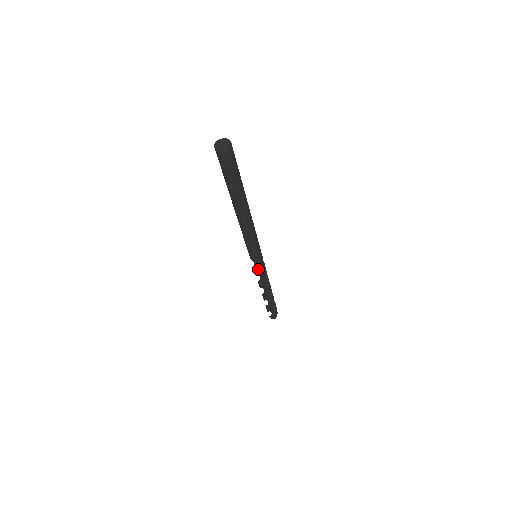
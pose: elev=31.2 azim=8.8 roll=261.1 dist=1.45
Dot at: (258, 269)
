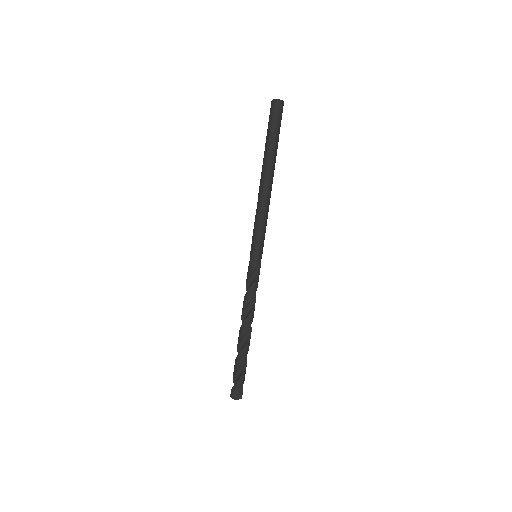
Dot at: (249, 272)
